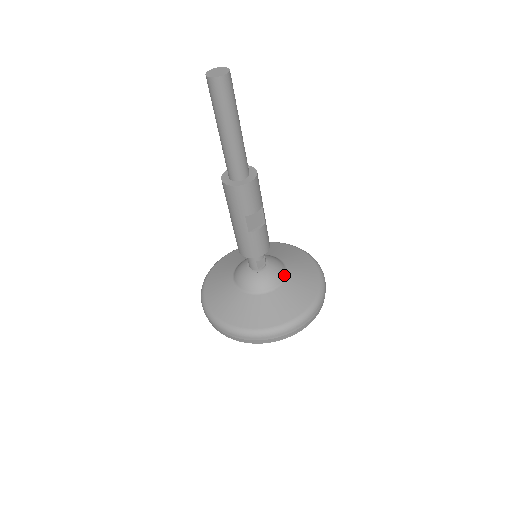
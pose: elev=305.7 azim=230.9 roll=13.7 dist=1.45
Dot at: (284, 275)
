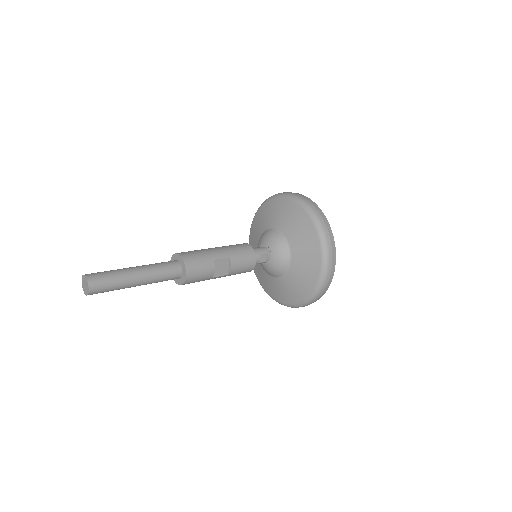
Dot at: (287, 247)
